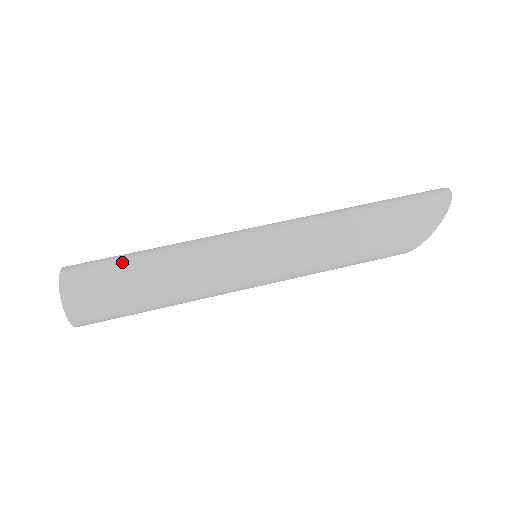
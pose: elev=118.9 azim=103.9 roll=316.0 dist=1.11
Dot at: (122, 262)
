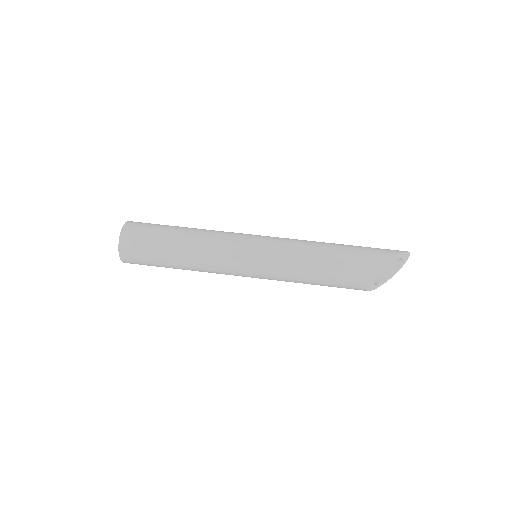
Dot at: occluded
